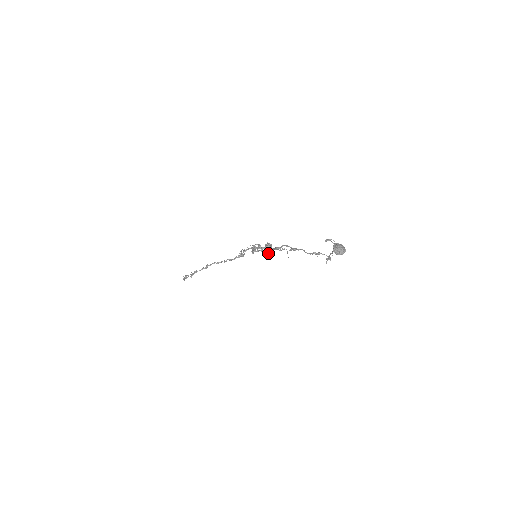
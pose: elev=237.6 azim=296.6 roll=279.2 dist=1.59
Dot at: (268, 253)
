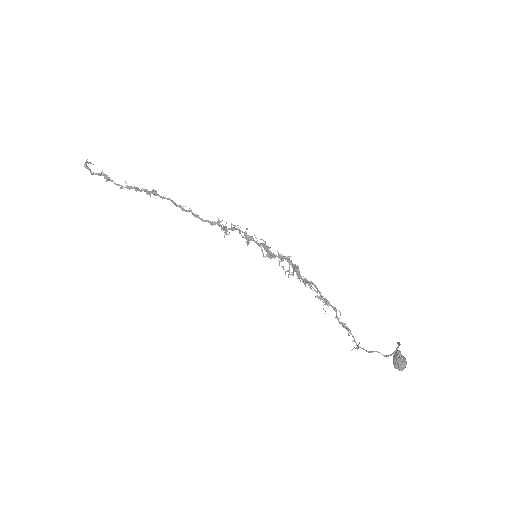
Dot at: occluded
